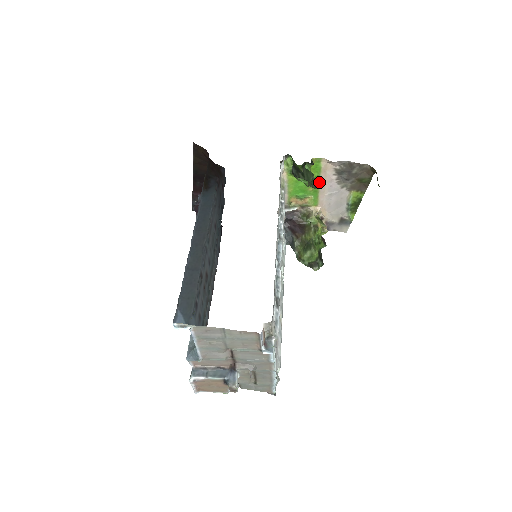
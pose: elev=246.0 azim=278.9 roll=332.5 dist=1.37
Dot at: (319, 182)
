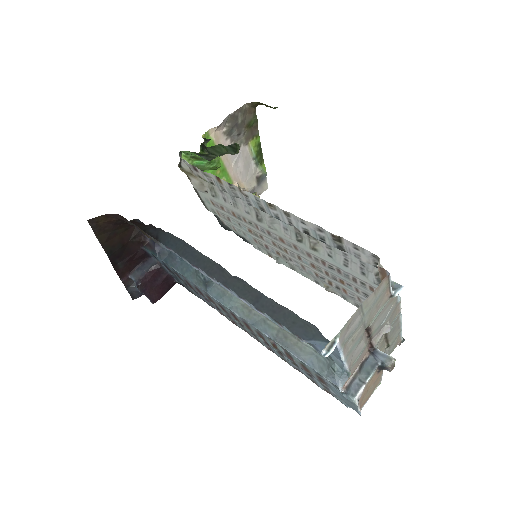
Dot at: (234, 145)
